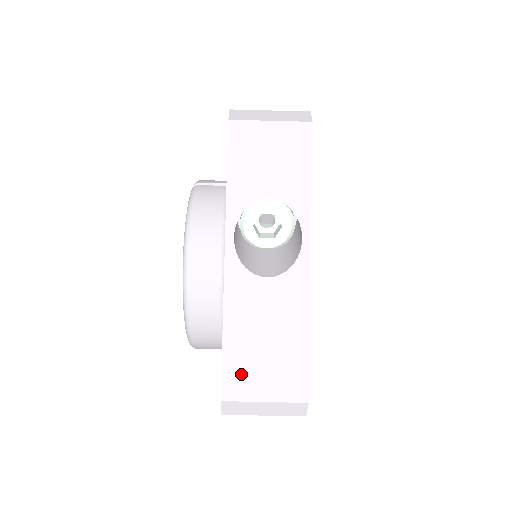
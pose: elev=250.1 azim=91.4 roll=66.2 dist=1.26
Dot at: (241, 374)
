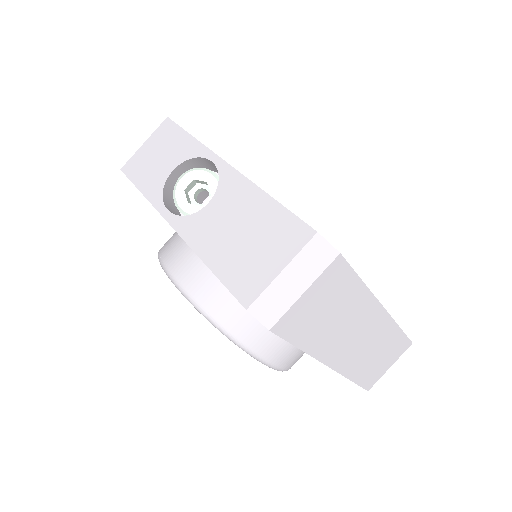
Dot at: (244, 275)
